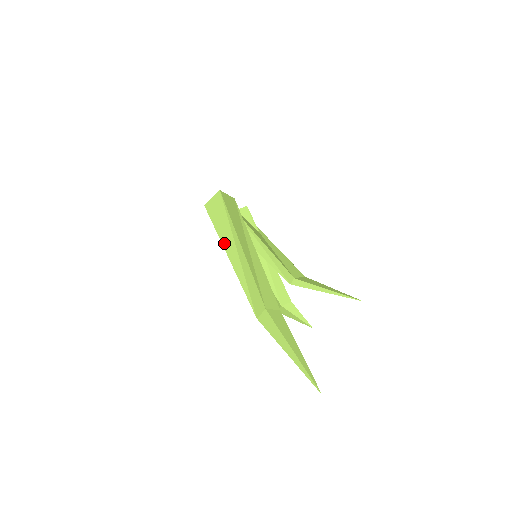
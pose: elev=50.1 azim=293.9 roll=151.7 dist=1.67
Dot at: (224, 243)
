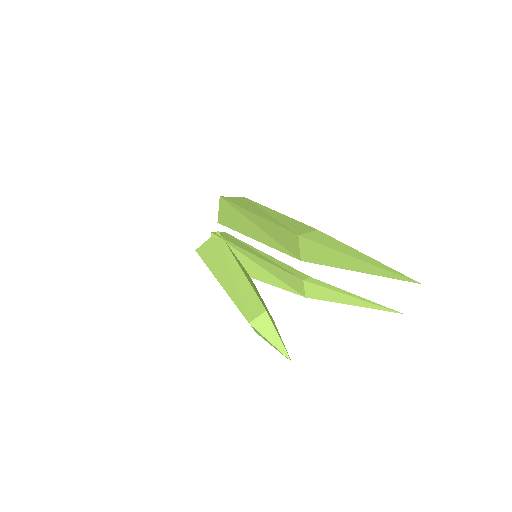
Dot at: (247, 208)
